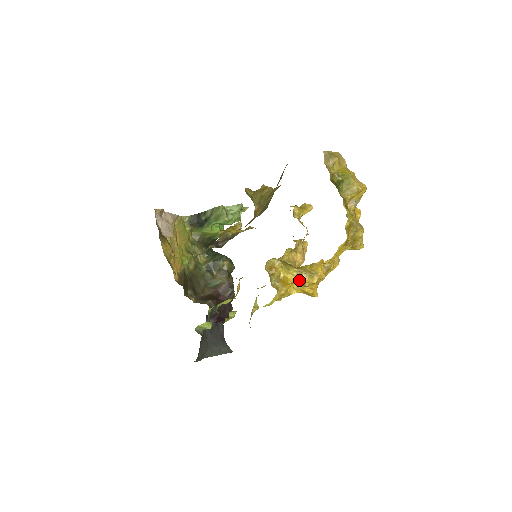
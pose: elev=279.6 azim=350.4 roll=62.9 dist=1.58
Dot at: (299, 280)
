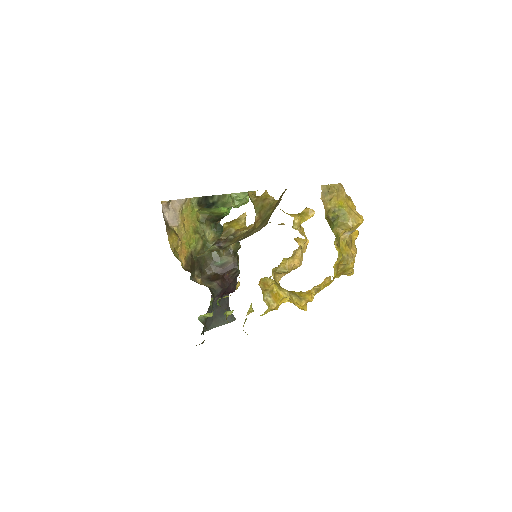
Dot at: (289, 298)
